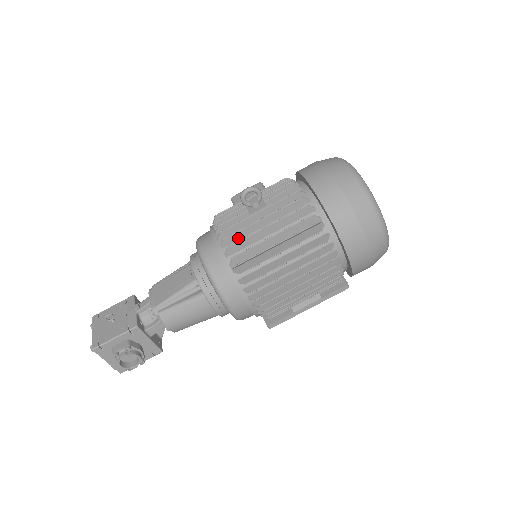
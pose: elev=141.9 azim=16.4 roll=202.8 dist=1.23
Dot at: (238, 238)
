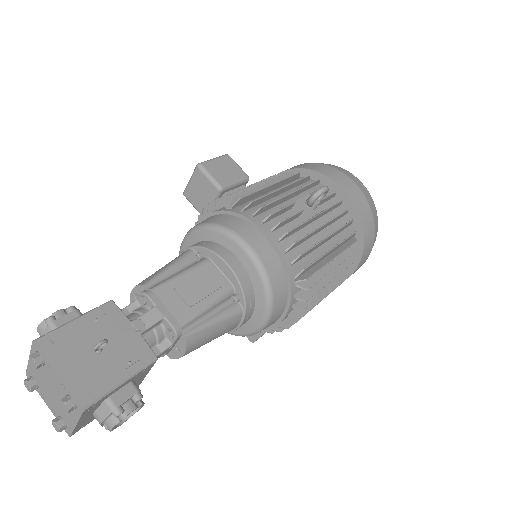
Dot at: (299, 243)
